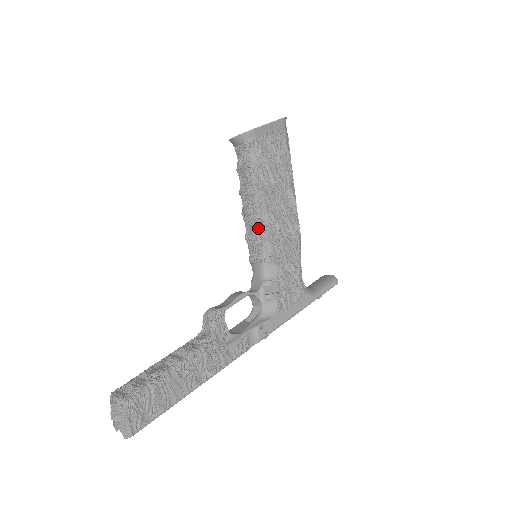
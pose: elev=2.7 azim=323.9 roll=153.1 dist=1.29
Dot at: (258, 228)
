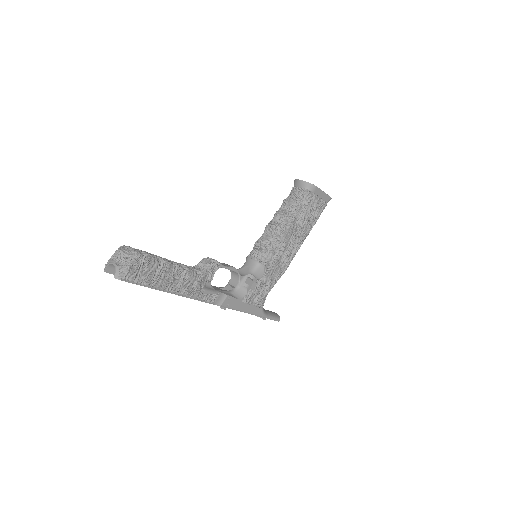
Dot at: (273, 240)
